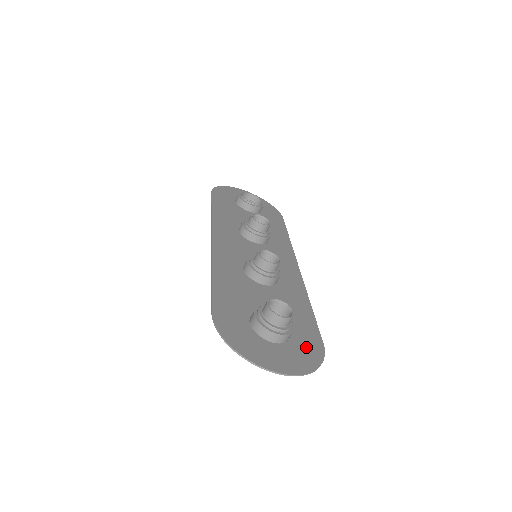
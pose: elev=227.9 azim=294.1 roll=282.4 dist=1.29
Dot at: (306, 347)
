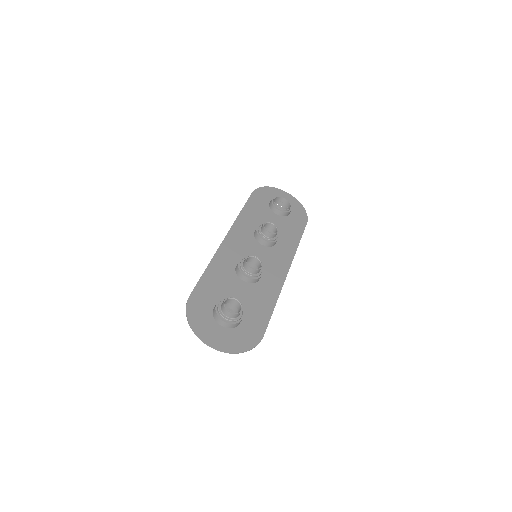
Dot at: (247, 335)
